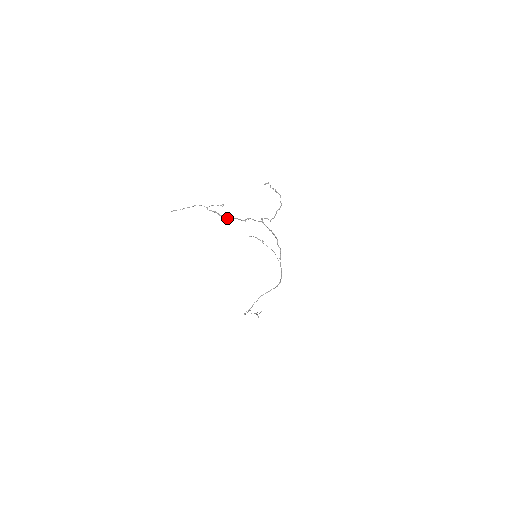
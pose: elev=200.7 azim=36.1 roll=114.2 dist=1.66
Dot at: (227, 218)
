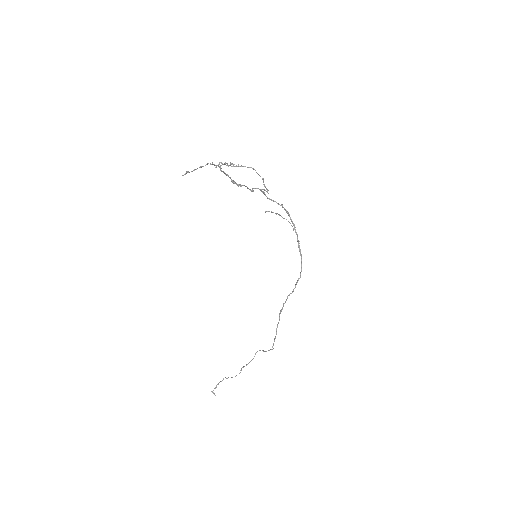
Dot at: (238, 186)
